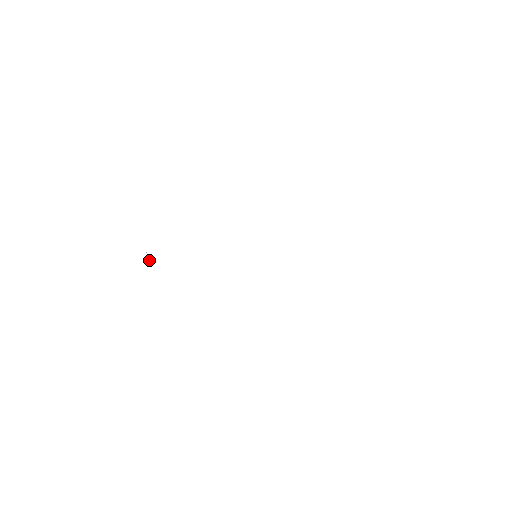
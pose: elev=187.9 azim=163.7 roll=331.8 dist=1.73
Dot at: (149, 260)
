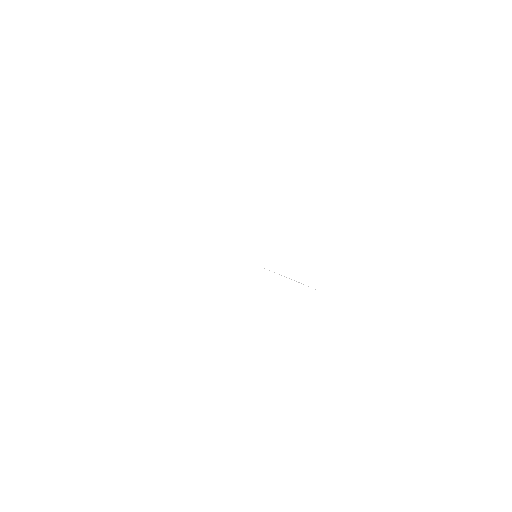
Dot at: (221, 252)
